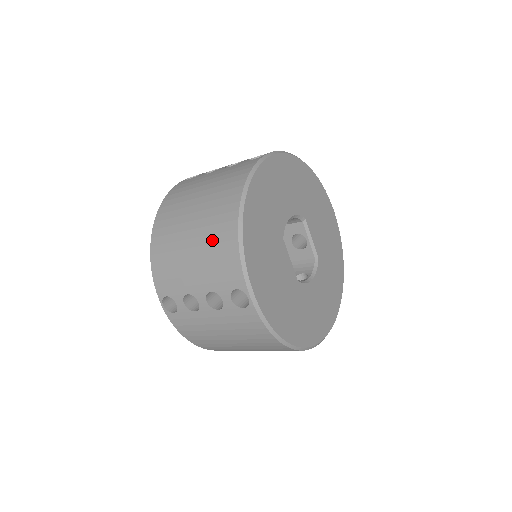
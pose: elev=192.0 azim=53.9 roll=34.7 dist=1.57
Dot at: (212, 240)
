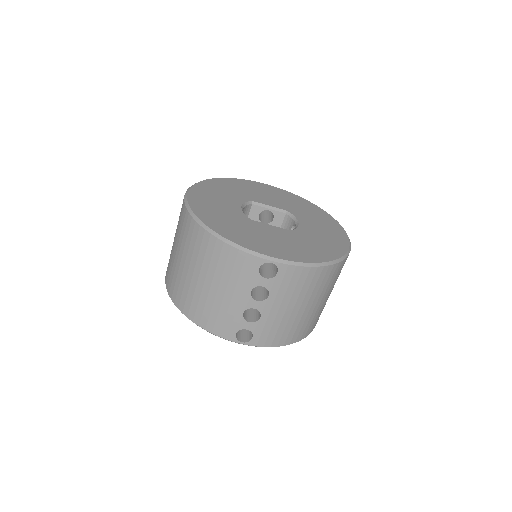
Dot at: (214, 264)
